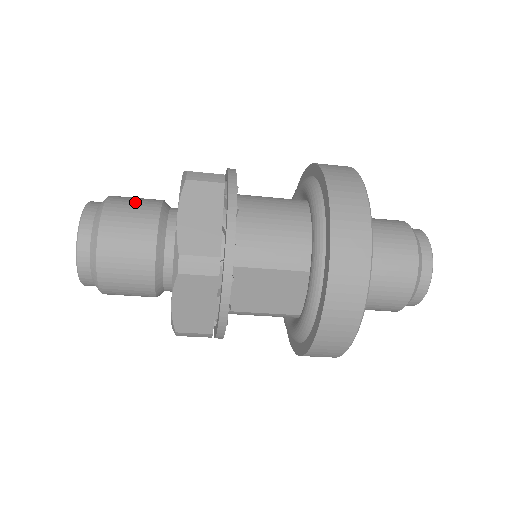
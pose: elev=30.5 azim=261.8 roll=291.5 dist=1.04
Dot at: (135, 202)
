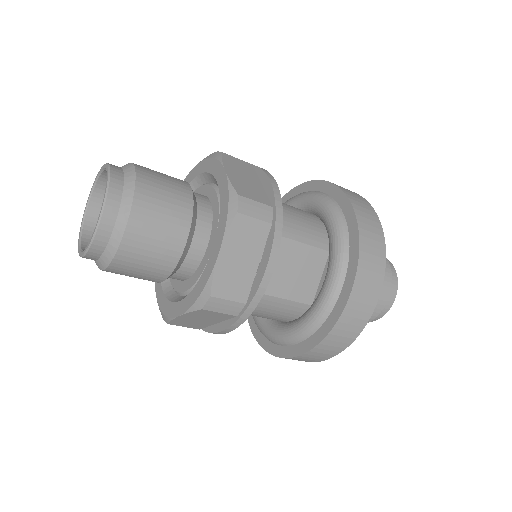
Dot at: occluded
